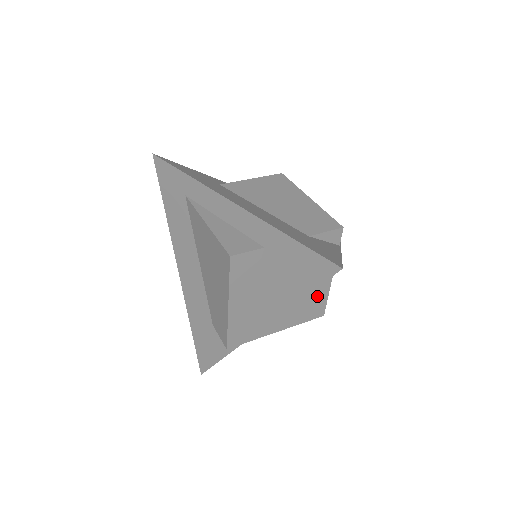
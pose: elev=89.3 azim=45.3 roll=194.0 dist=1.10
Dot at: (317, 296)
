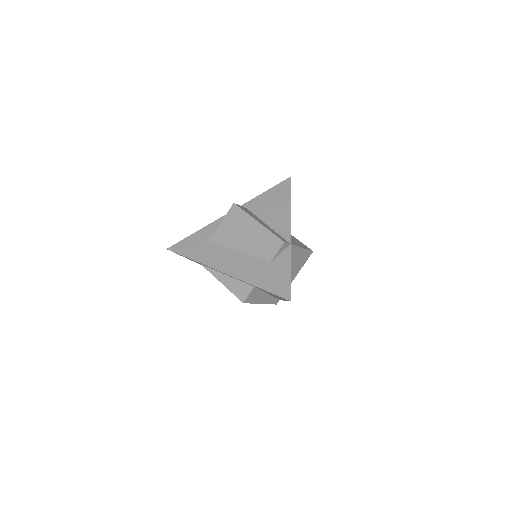
Dot at: (300, 256)
